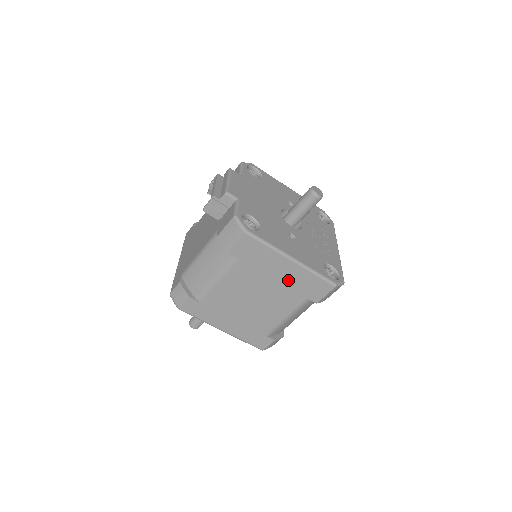
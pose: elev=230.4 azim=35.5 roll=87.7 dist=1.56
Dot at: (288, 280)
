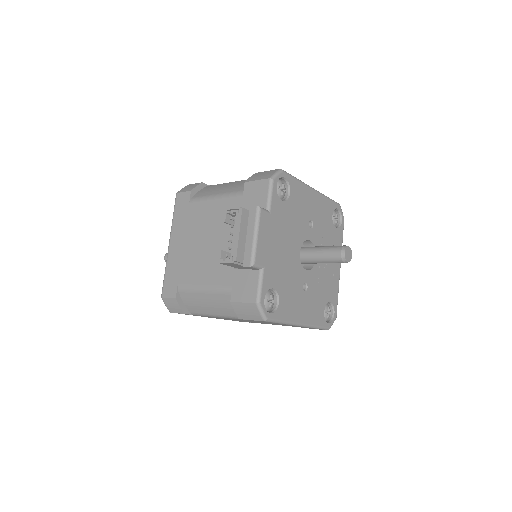
Dot at: (288, 325)
